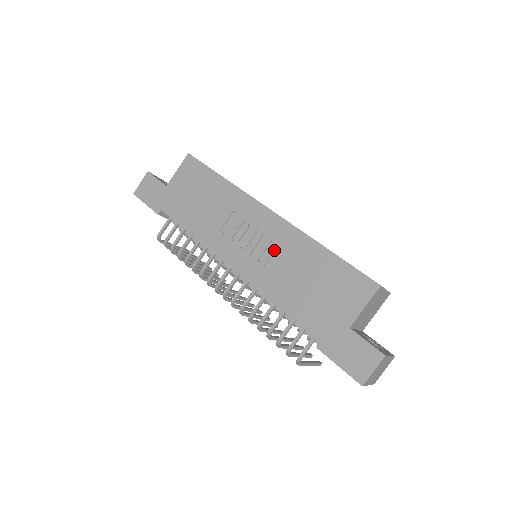
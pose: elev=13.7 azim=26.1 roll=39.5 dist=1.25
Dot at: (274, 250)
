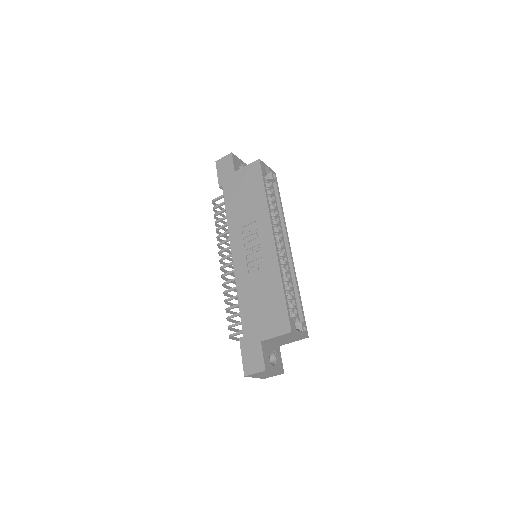
Dot at: (259, 264)
